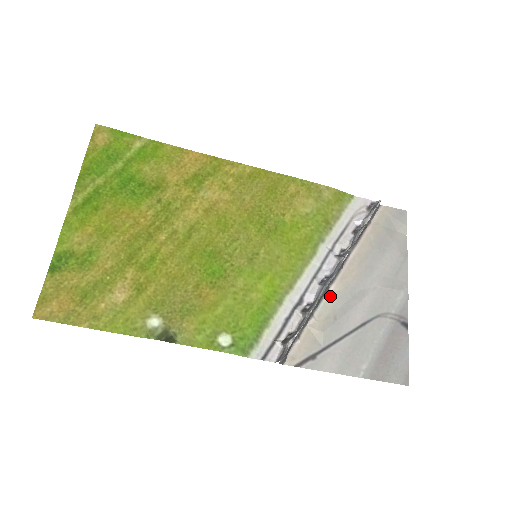
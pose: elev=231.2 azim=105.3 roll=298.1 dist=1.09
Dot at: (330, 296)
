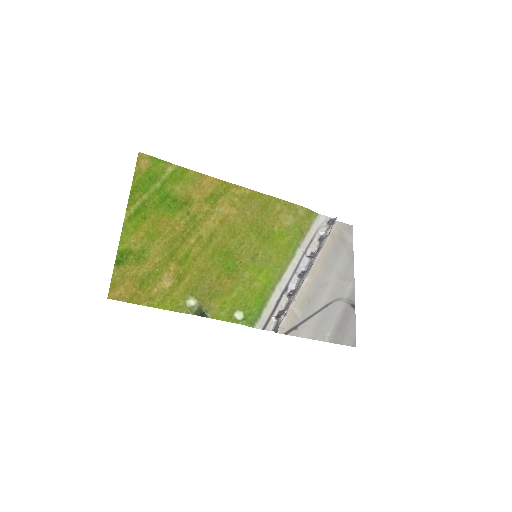
Dot at: (305, 286)
